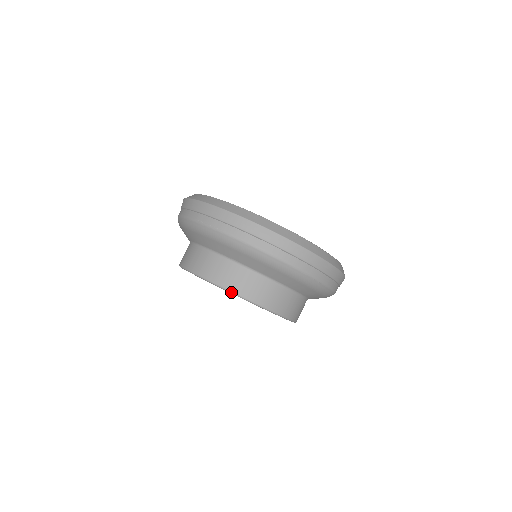
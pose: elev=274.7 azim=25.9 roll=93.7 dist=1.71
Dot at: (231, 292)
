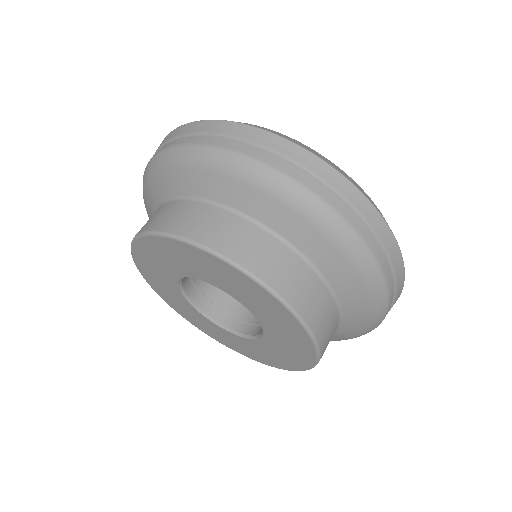
Dot at: (211, 251)
